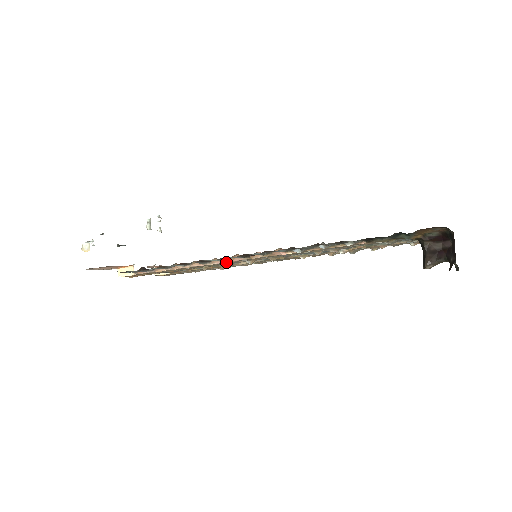
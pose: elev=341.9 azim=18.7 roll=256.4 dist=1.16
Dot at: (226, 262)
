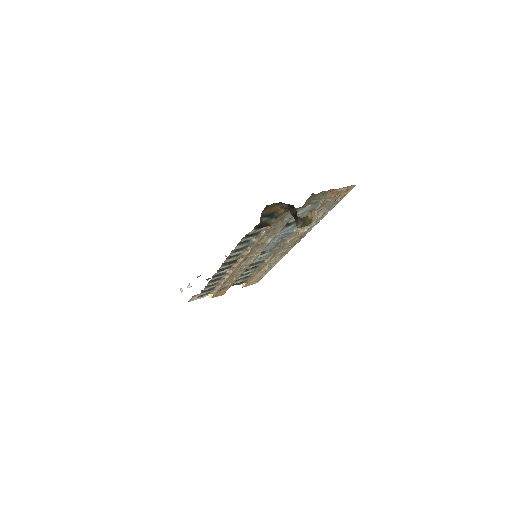
Dot at: (236, 269)
